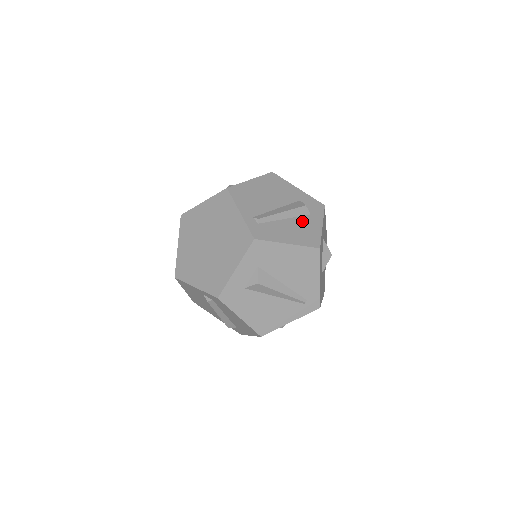
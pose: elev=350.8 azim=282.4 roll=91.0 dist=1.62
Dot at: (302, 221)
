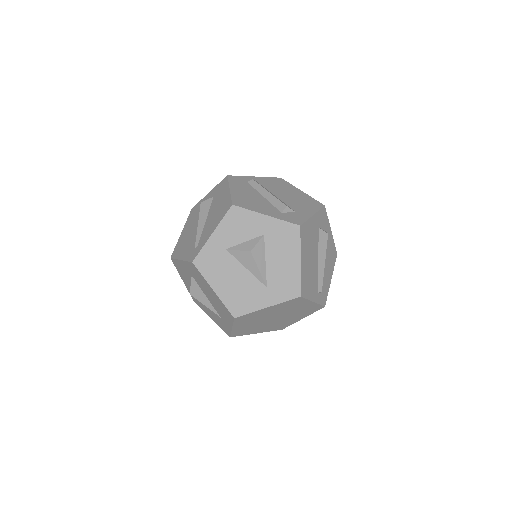
Dot at: (327, 247)
